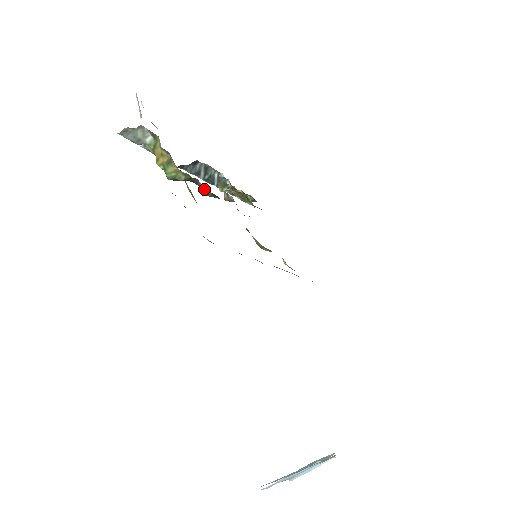
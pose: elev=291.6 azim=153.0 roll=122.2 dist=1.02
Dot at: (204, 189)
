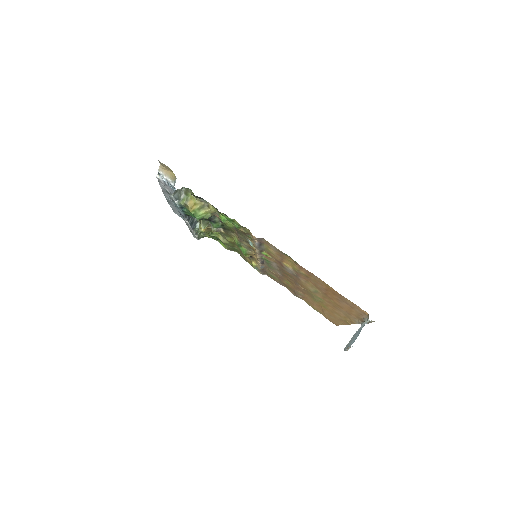
Dot at: (217, 222)
